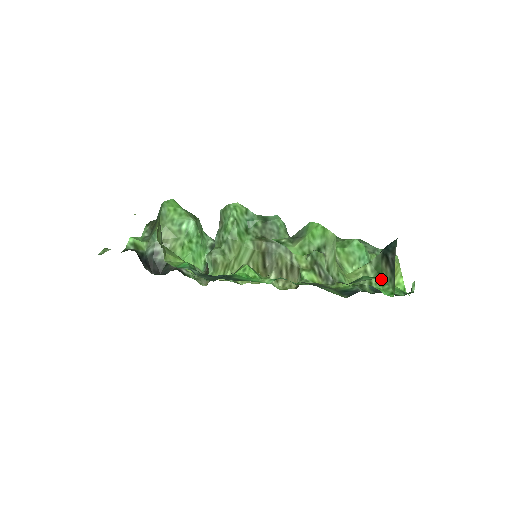
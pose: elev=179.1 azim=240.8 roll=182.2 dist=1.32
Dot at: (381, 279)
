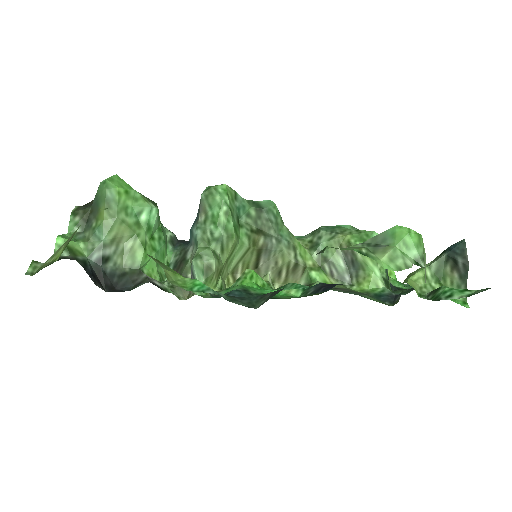
Dot at: (444, 285)
